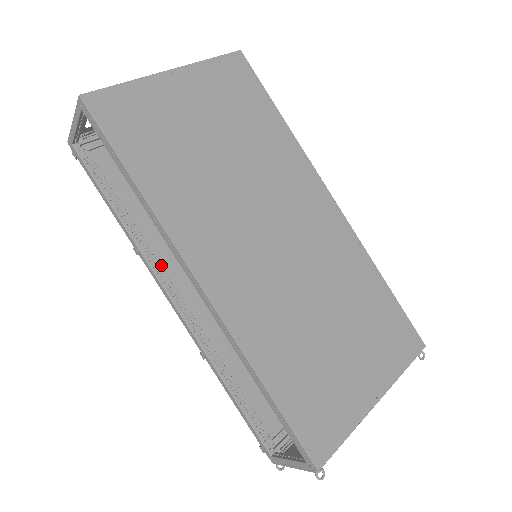
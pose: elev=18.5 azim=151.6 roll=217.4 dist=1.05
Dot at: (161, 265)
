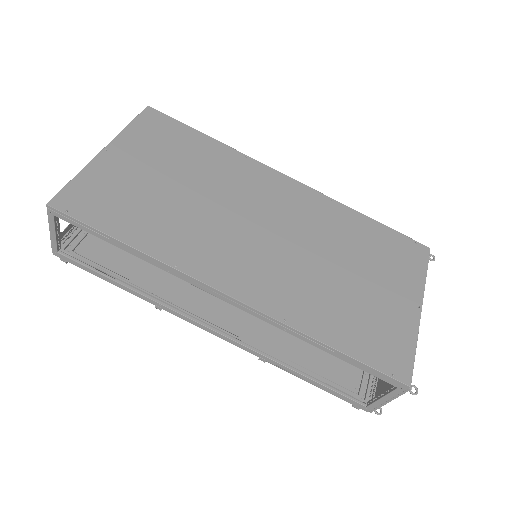
Dot at: (185, 308)
